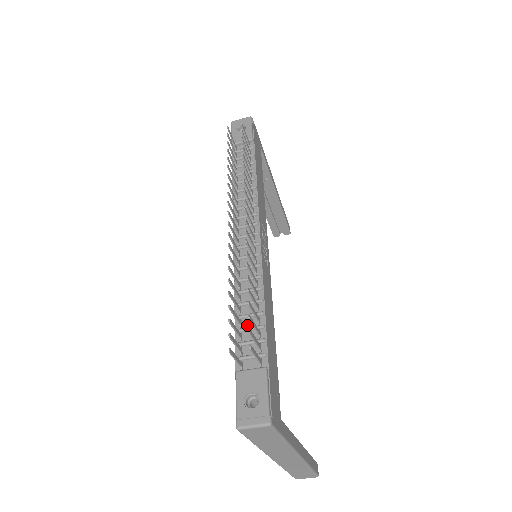
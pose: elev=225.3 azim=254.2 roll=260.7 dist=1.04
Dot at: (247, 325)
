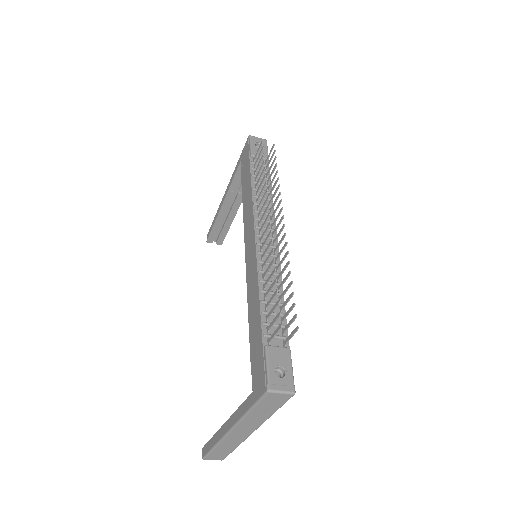
Dot at: occluded
